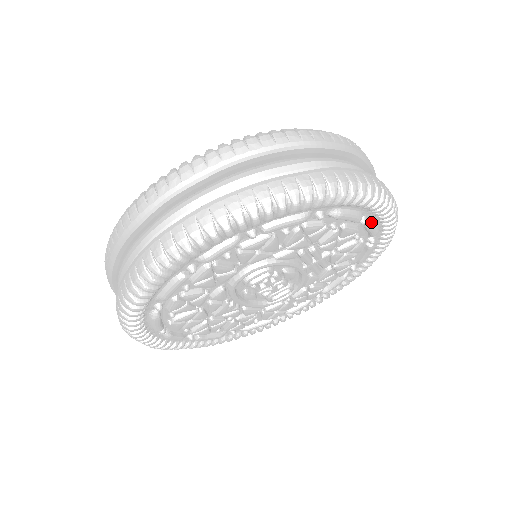
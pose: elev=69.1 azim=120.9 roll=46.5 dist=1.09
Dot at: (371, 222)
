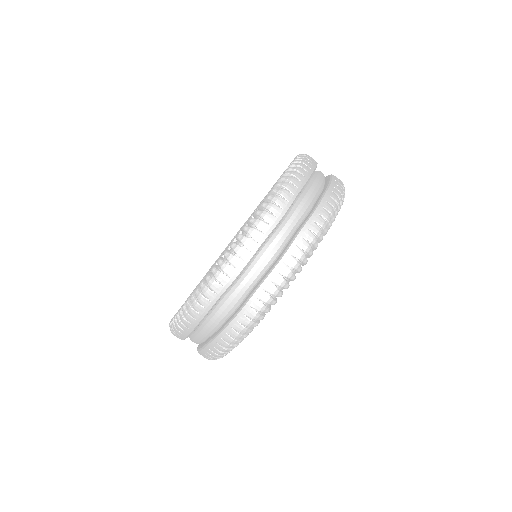
Dot at: occluded
